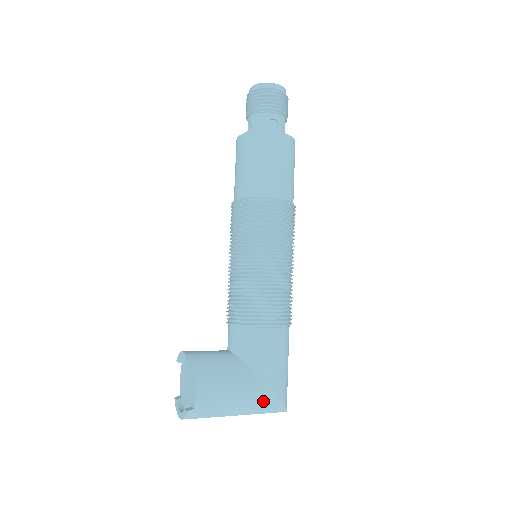
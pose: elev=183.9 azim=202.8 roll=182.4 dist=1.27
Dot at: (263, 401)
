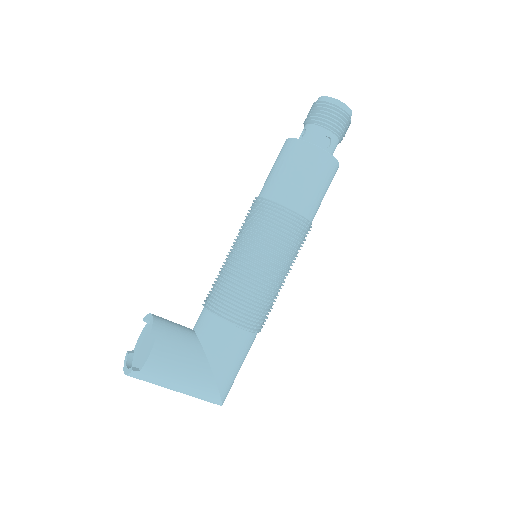
Dot at: (205, 389)
